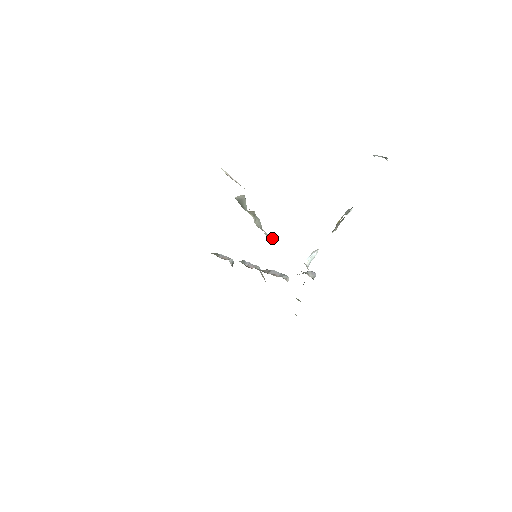
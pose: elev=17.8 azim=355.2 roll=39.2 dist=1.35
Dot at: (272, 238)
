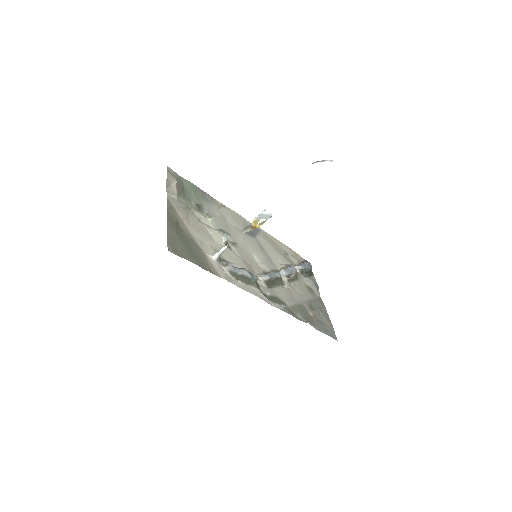
Dot at: (226, 236)
